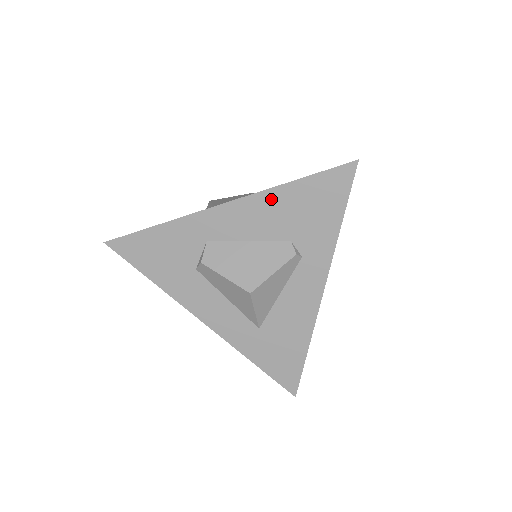
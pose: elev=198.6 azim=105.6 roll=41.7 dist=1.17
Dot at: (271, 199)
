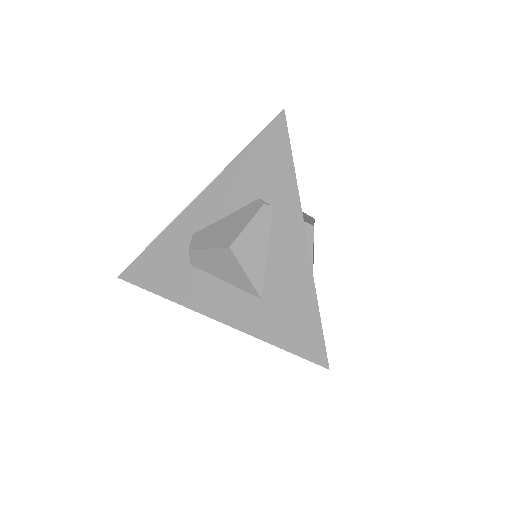
Dot at: (231, 173)
